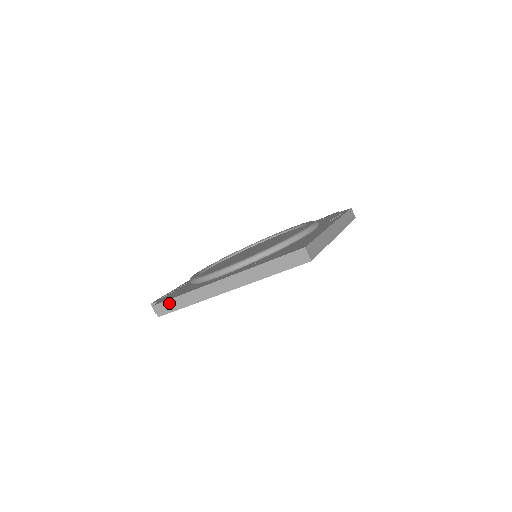
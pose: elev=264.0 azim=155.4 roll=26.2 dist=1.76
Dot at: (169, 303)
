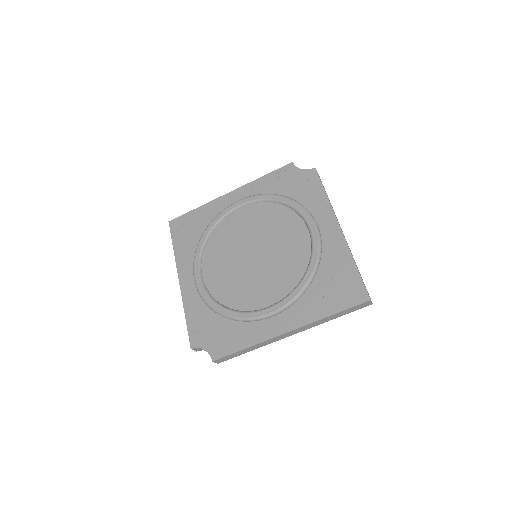
Dot at: (231, 355)
